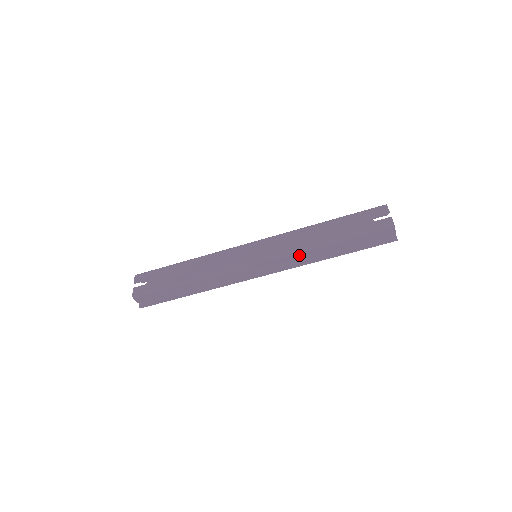
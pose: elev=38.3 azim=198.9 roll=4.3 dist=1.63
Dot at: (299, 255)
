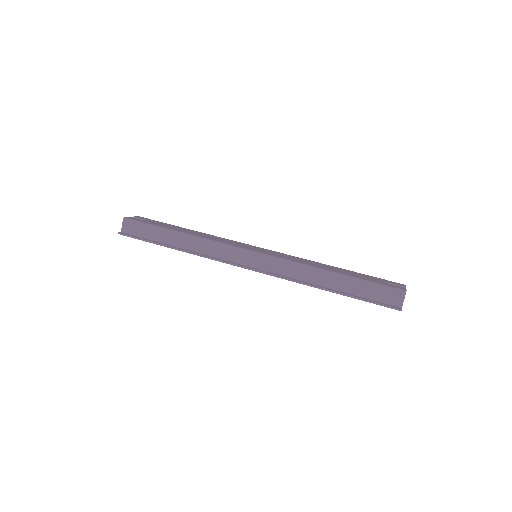
Dot at: (298, 269)
